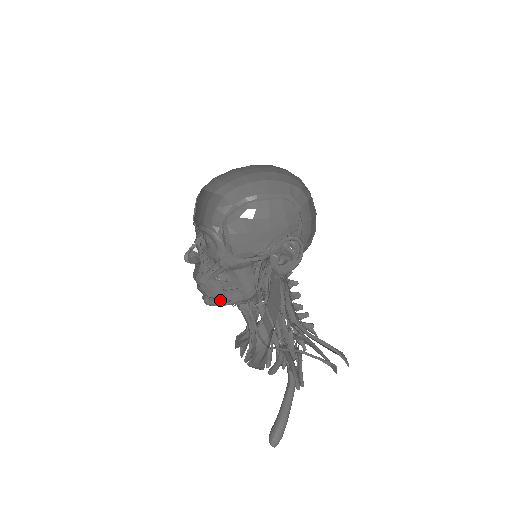
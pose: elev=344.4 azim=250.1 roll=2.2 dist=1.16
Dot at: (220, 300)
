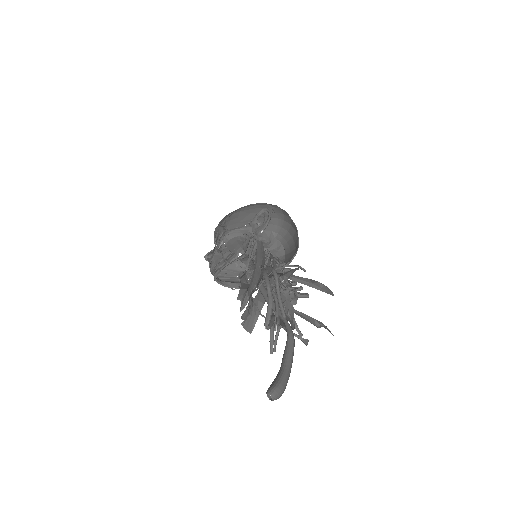
Dot at: (221, 265)
